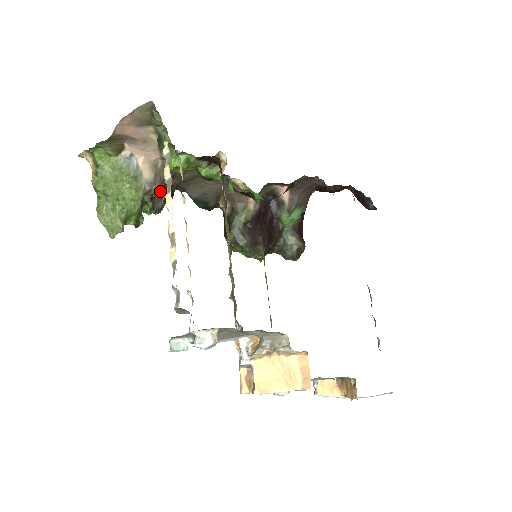
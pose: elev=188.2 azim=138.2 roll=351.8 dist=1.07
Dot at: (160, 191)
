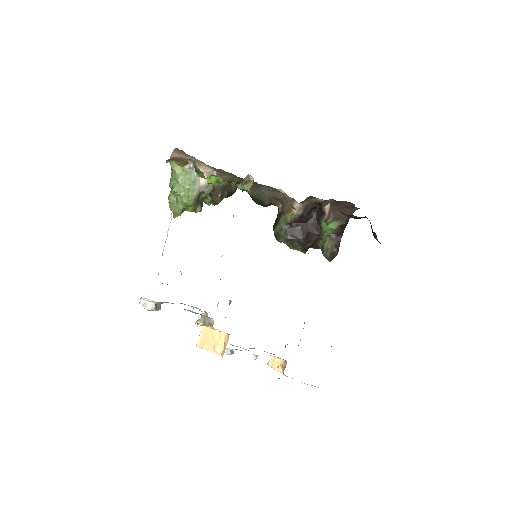
Dot at: (217, 191)
